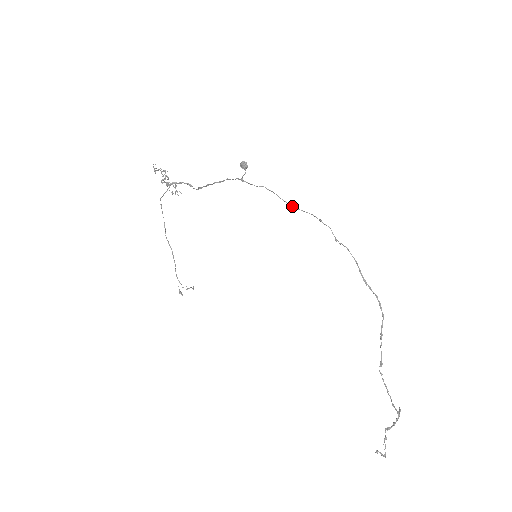
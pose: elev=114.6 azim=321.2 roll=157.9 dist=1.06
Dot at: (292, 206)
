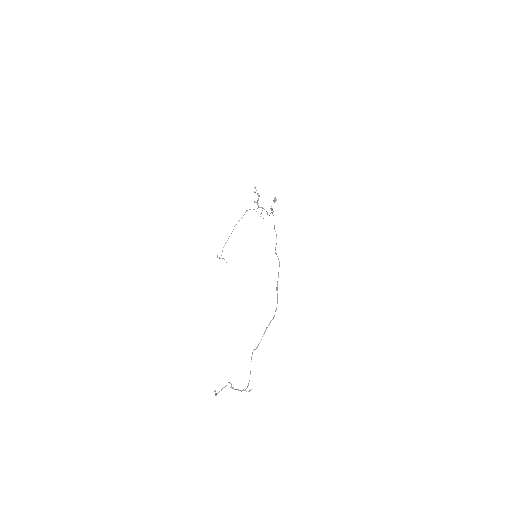
Dot at: (274, 228)
